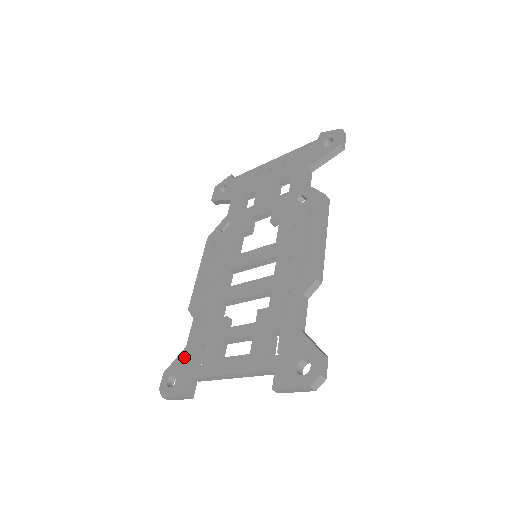
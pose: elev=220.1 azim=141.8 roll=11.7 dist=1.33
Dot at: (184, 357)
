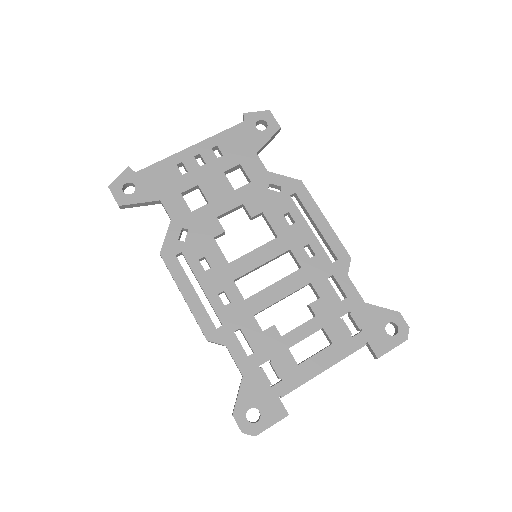
Dot at: (250, 386)
